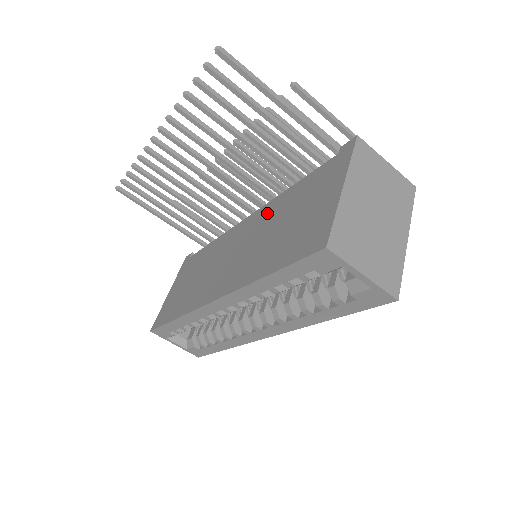
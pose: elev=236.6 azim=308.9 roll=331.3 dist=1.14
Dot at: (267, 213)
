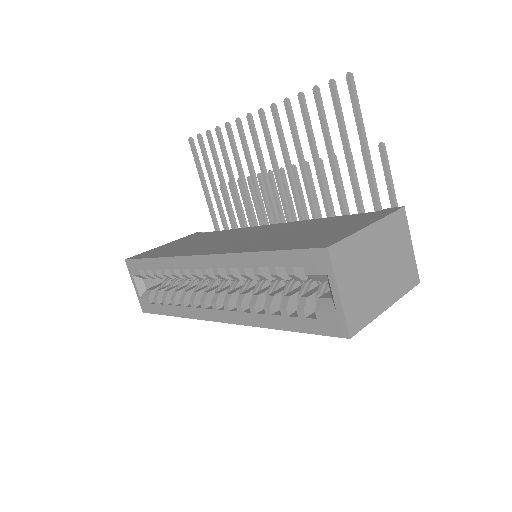
Dot at: (291, 225)
